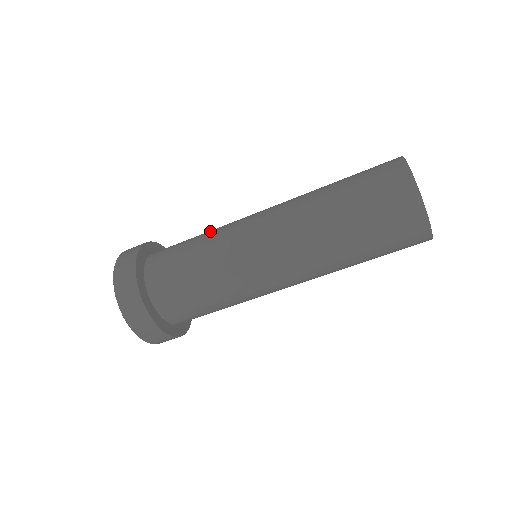
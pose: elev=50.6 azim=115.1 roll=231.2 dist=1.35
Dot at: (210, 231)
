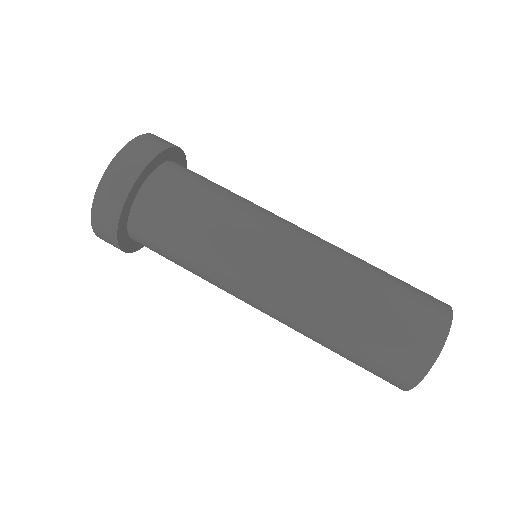
Dot at: occluded
